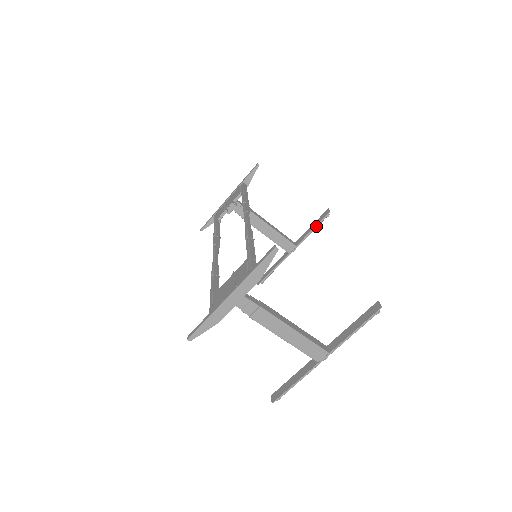
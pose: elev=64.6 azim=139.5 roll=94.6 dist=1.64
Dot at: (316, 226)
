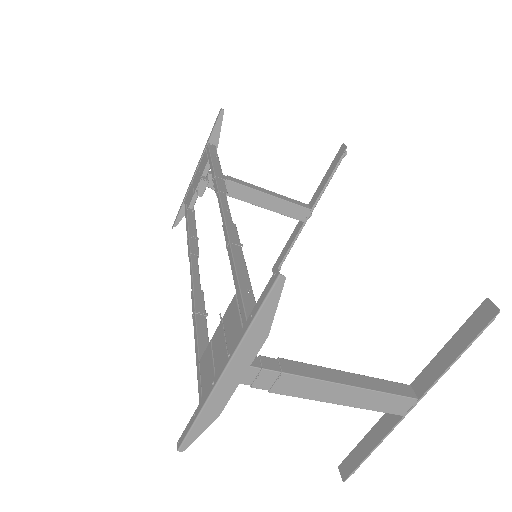
Dot at: (332, 174)
